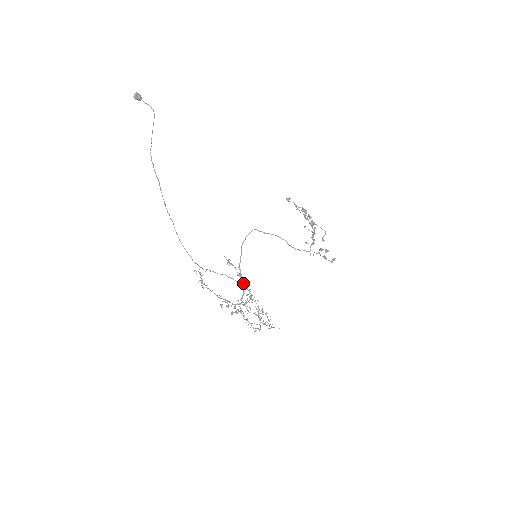
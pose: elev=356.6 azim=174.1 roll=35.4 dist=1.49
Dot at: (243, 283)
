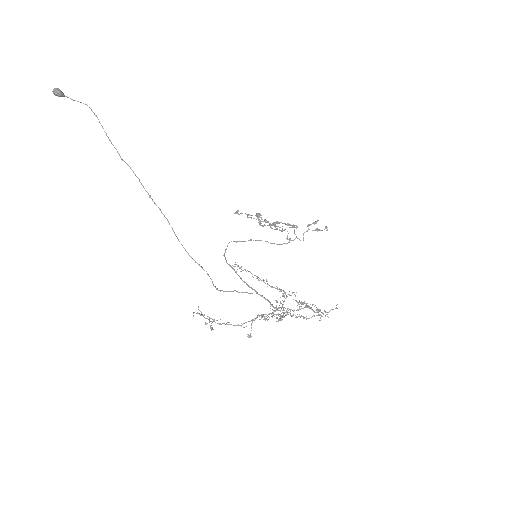
Dot at: occluded
